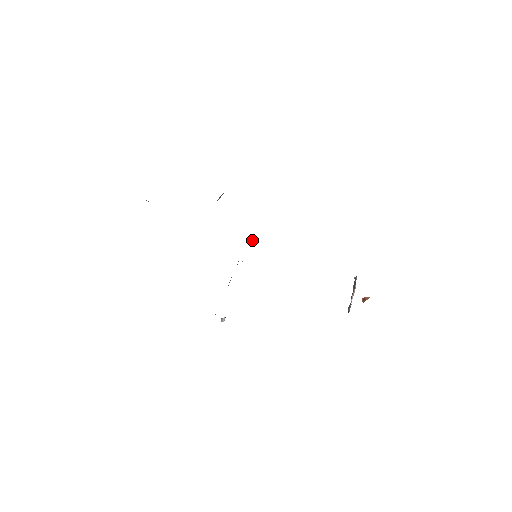
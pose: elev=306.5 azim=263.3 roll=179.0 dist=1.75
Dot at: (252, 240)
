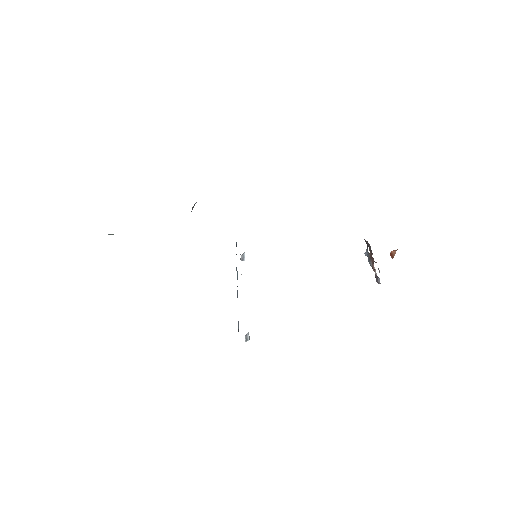
Dot at: occluded
